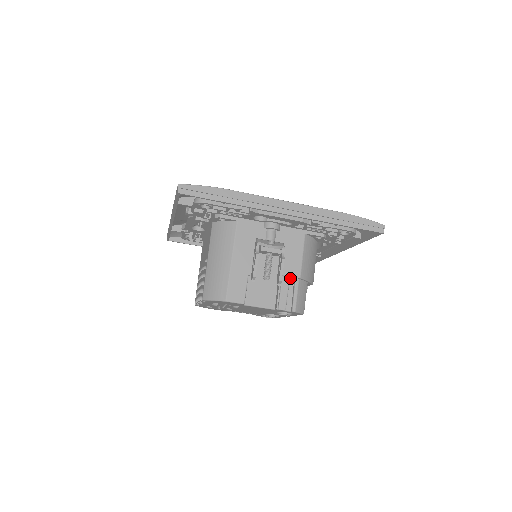
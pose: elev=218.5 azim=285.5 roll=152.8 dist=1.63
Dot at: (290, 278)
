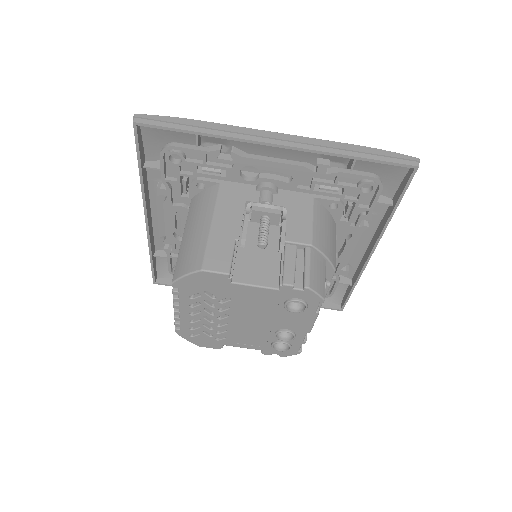
Dot at: (298, 249)
